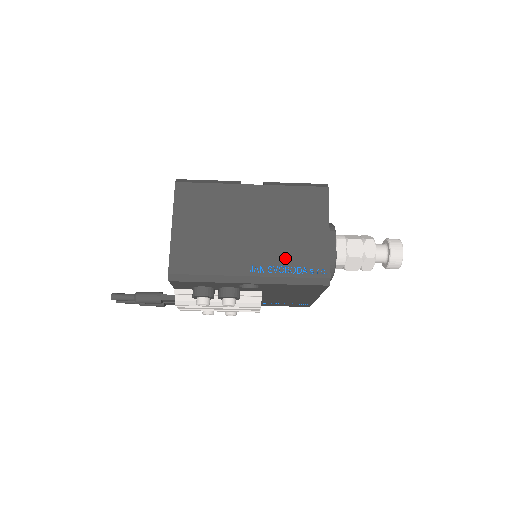
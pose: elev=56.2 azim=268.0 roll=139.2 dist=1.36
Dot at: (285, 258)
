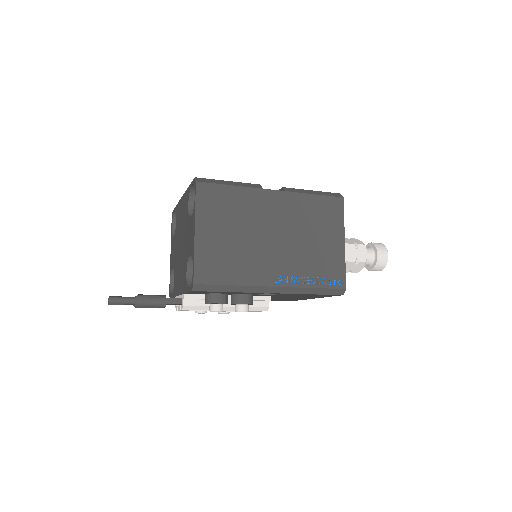
Dot at: (306, 268)
